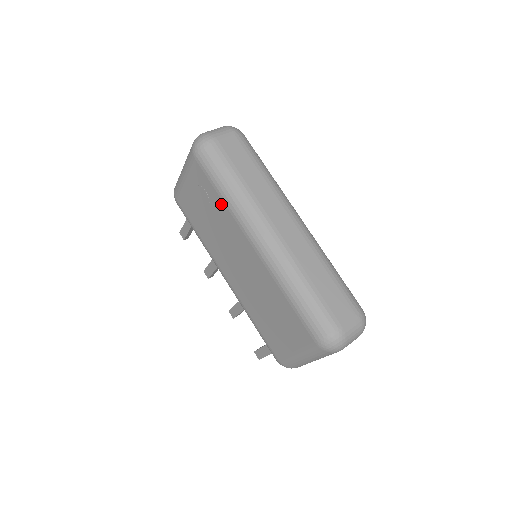
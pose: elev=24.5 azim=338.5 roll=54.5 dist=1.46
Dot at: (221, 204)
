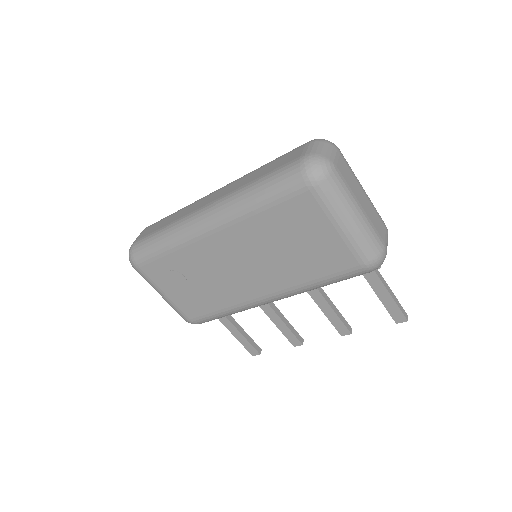
Dot at: (176, 256)
